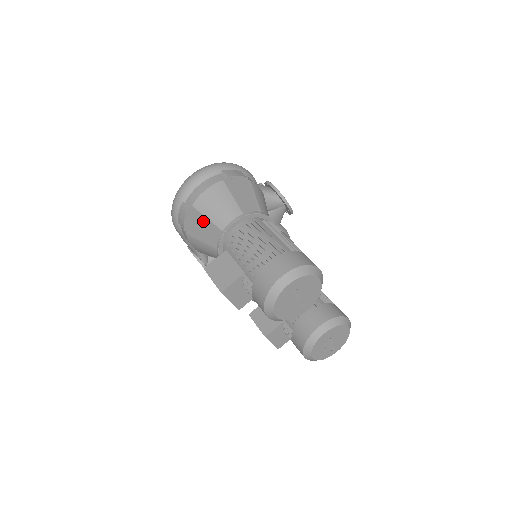
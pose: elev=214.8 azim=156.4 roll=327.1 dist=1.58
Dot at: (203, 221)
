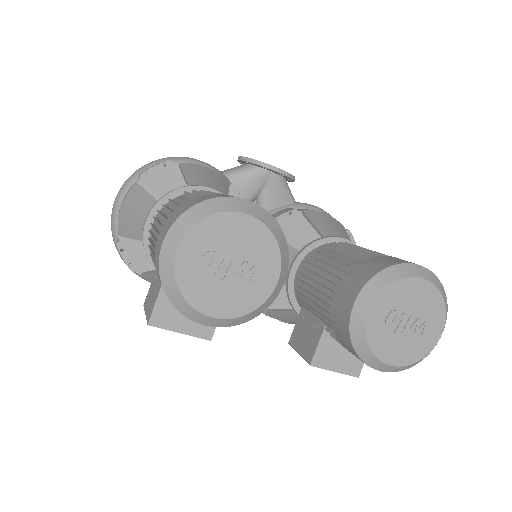
Dot at: occluded
